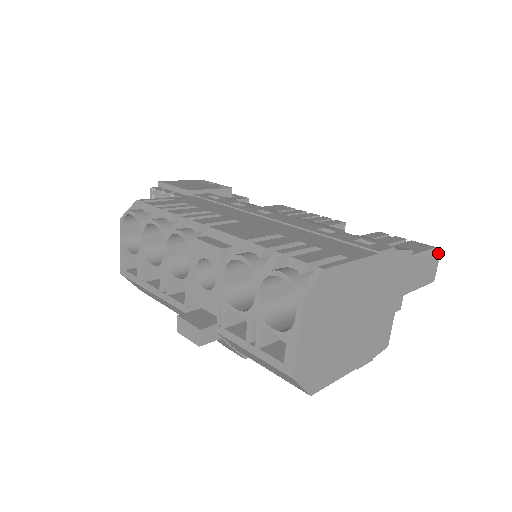
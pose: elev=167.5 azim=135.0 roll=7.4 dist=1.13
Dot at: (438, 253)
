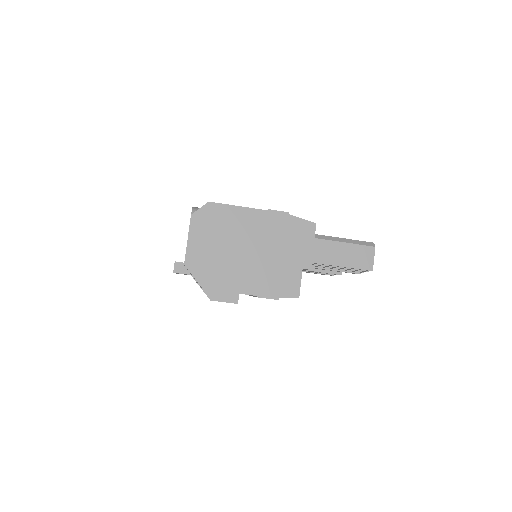
Dot at: (372, 245)
